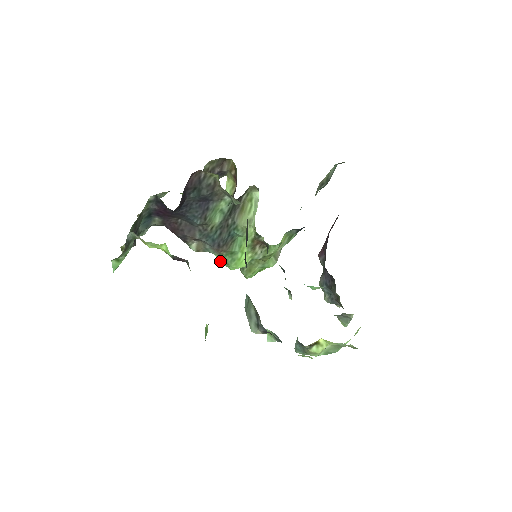
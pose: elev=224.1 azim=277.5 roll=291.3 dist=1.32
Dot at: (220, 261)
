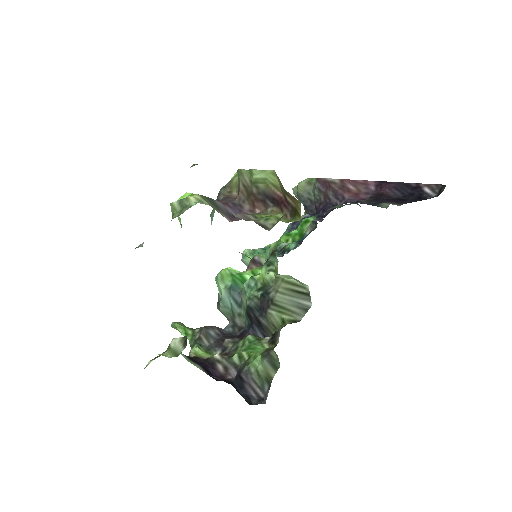
Dot at: occluded
